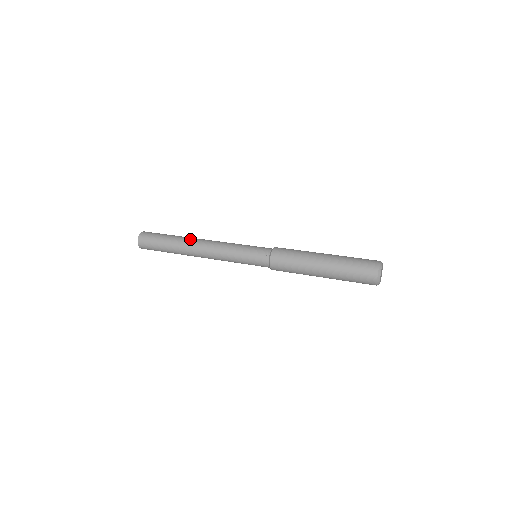
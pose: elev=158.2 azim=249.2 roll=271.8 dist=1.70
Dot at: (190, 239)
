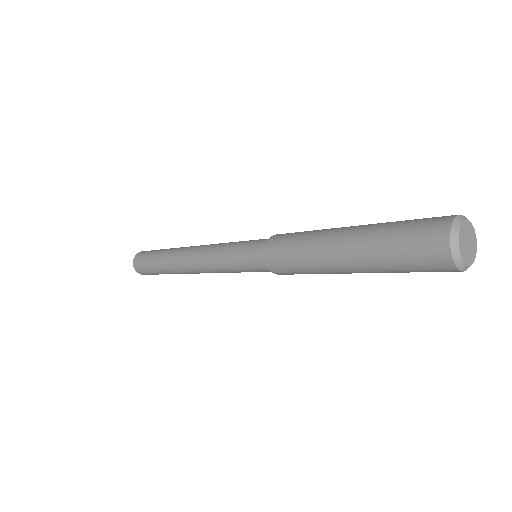
Dot at: occluded
